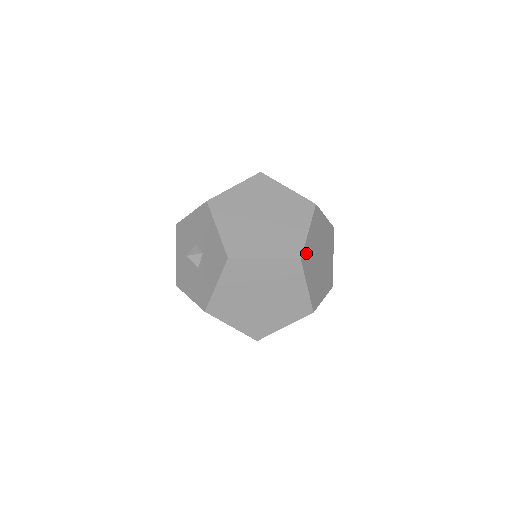
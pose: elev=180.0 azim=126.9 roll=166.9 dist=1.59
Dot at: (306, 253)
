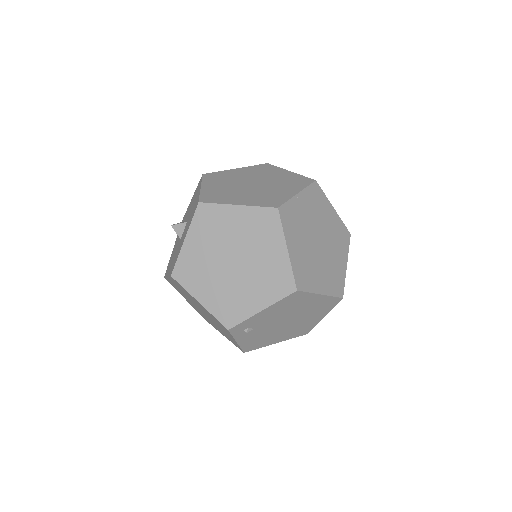
Dot at: (290, 211)
